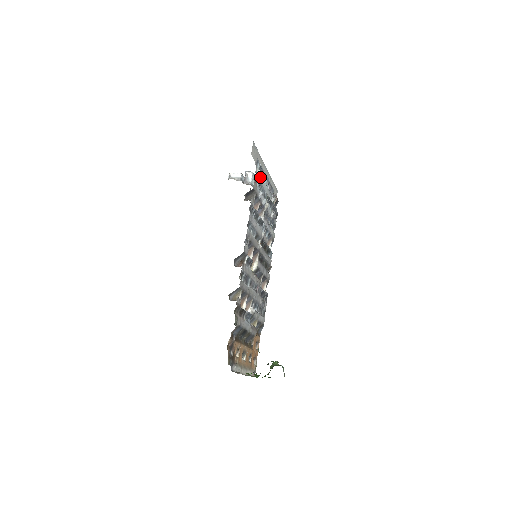
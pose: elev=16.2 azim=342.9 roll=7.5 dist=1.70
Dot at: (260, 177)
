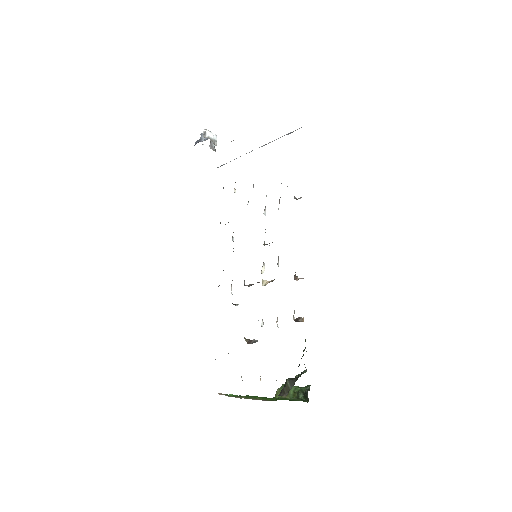
Dot at: occluded
